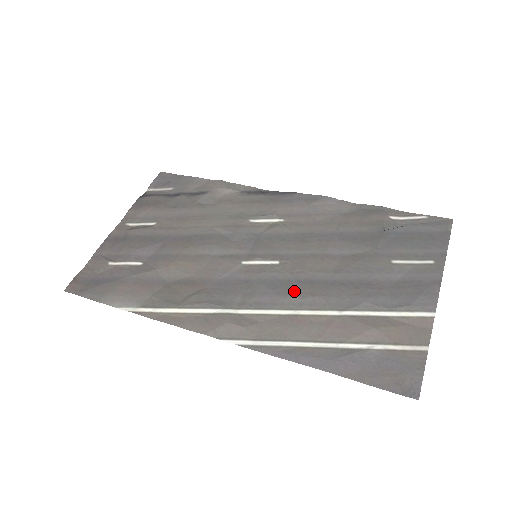
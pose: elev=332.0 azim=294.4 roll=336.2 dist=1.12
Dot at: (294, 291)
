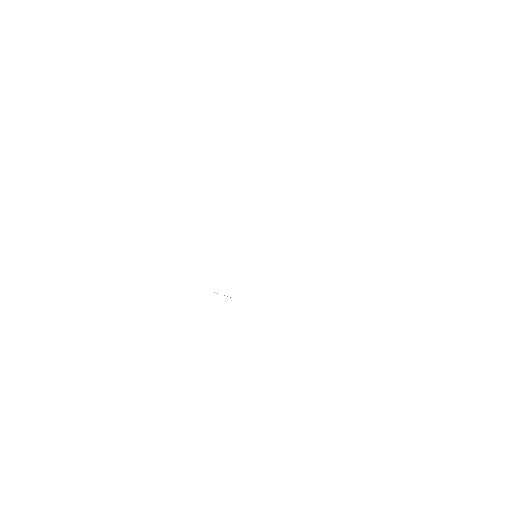
Dot at: occluded
